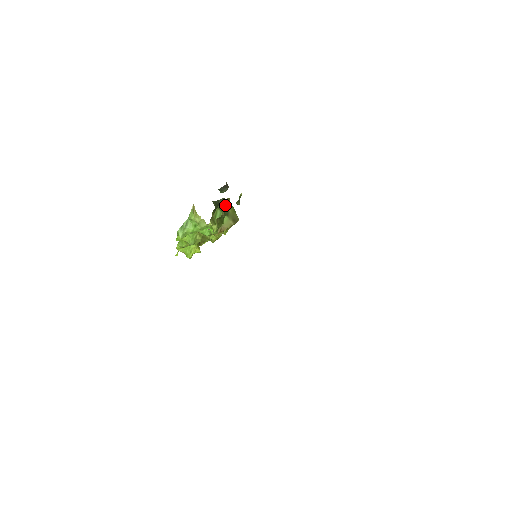
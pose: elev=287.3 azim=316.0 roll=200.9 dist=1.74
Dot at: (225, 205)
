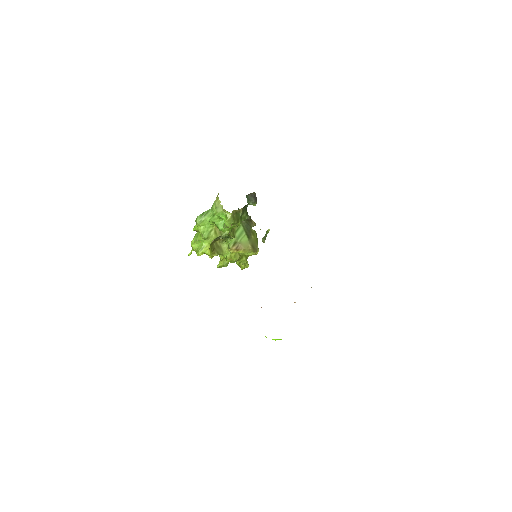
Dot at: (250, 227)
